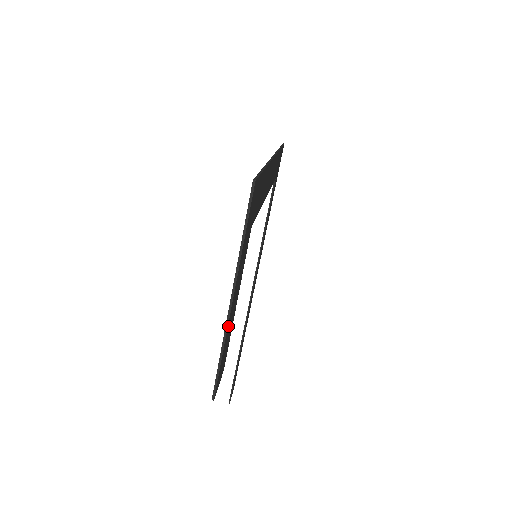
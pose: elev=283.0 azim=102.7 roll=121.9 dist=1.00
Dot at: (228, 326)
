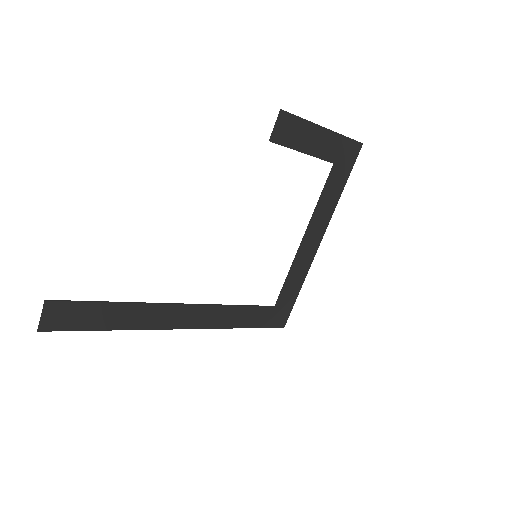
Dot at: (313, 127)
